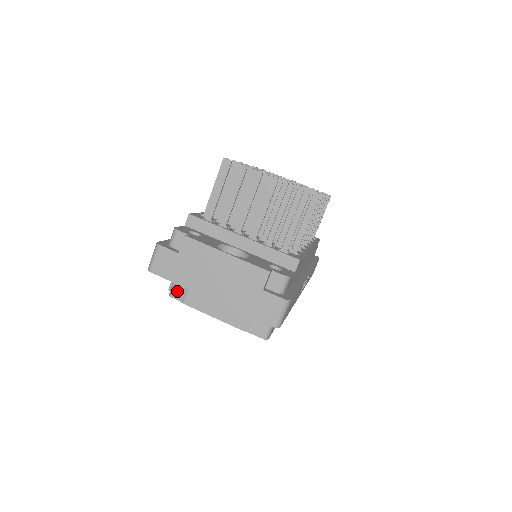
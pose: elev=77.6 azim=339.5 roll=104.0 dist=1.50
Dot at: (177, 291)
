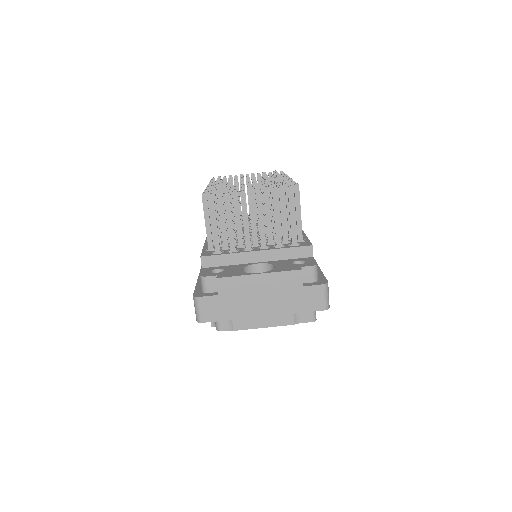
Dot at: (223, 324)
